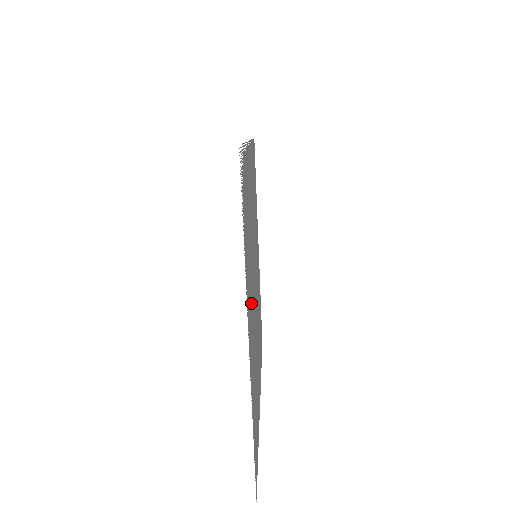
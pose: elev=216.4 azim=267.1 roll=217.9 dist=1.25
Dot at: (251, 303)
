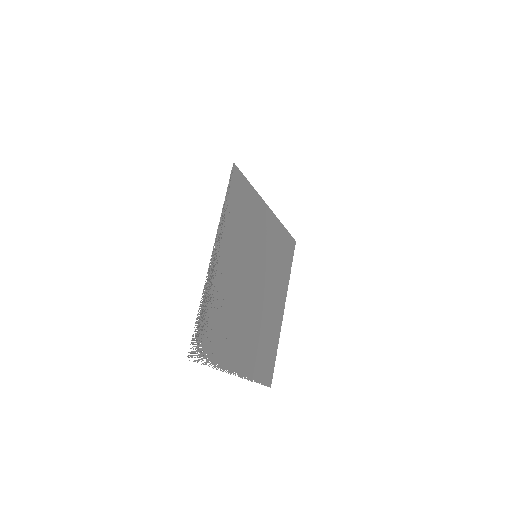
Dot at: (241, 336)
